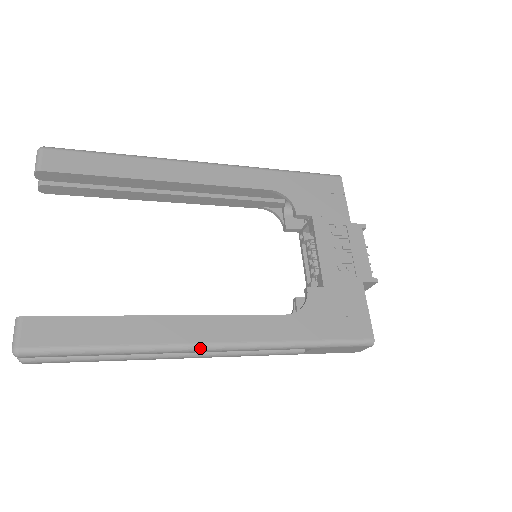
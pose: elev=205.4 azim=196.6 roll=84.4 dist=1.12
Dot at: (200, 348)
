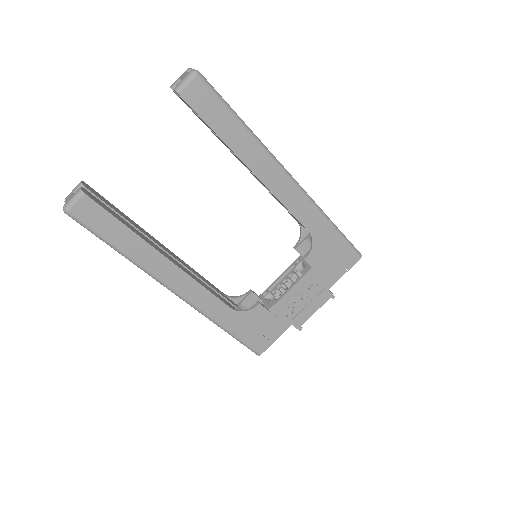
Dot at: (167, 288)
